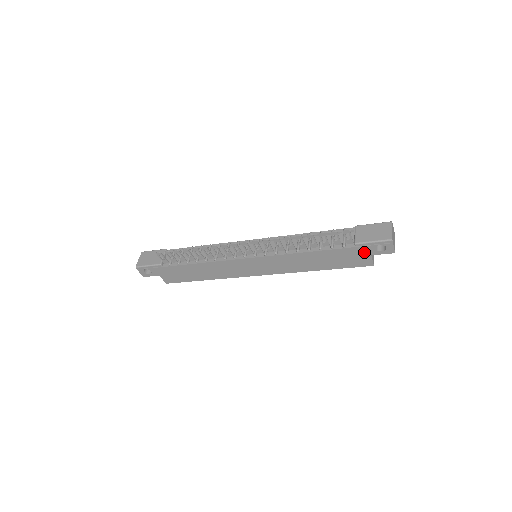
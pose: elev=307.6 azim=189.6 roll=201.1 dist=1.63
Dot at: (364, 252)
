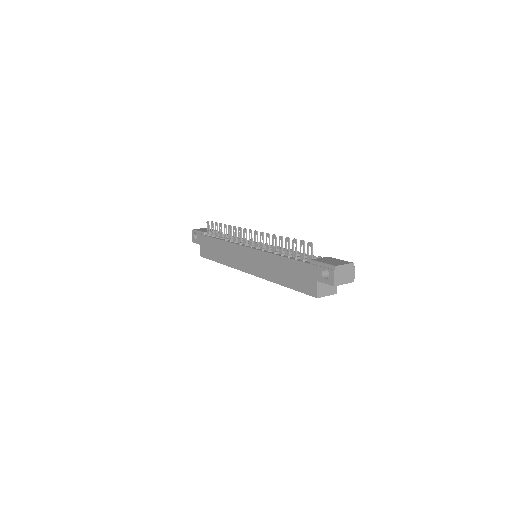
Dot at: (314, 274)
